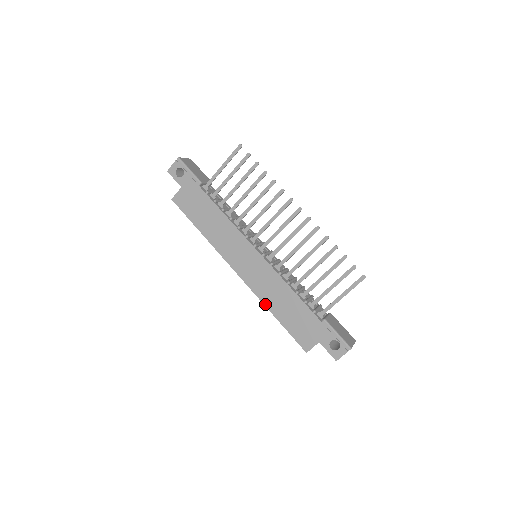
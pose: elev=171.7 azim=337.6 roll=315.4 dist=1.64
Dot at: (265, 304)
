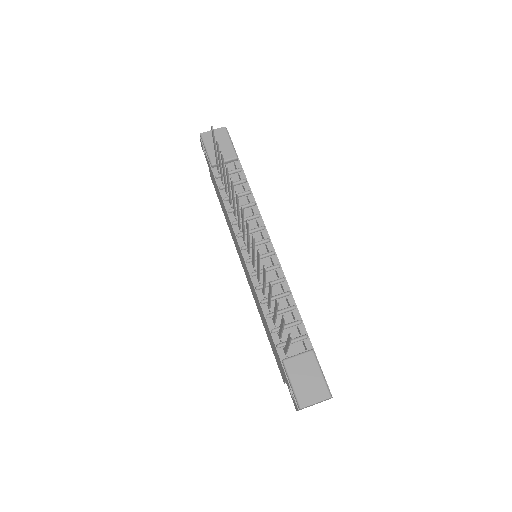
Dot at: (259, 313)
